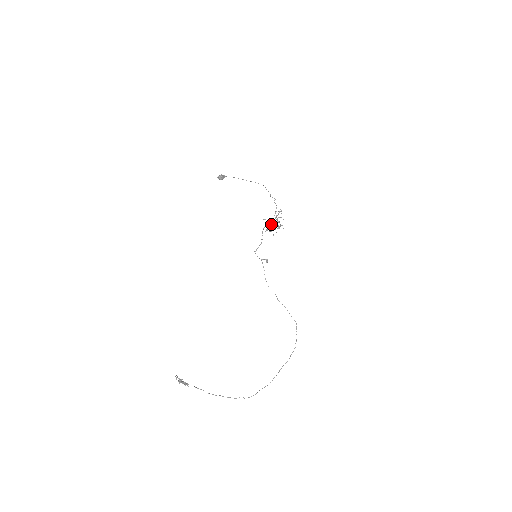
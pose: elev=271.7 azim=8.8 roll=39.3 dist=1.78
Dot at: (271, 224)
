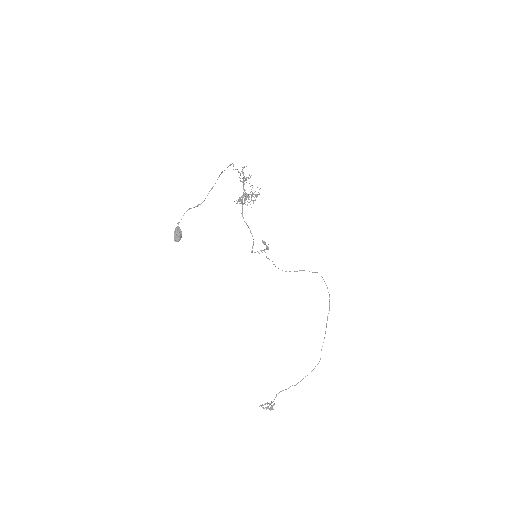
Dot at: (243, 196)
